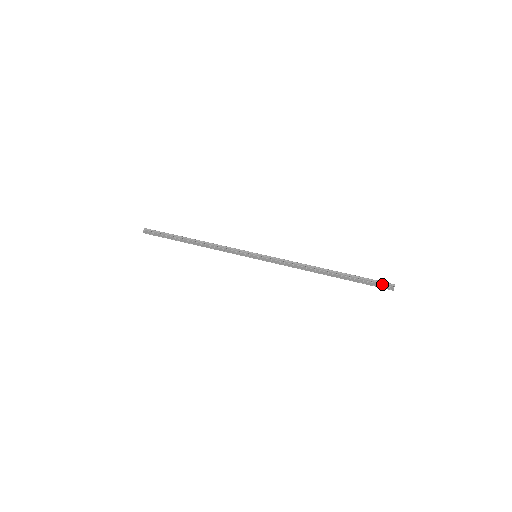
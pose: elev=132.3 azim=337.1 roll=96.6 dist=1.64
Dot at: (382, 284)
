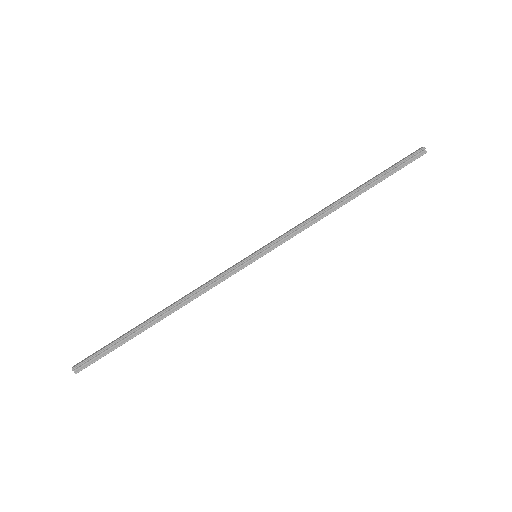
Dot at: occluded
